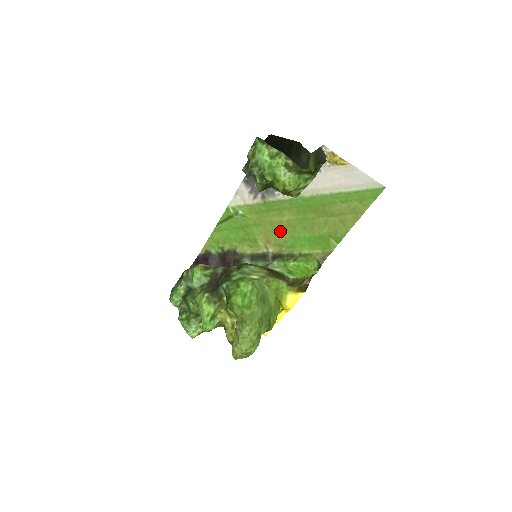
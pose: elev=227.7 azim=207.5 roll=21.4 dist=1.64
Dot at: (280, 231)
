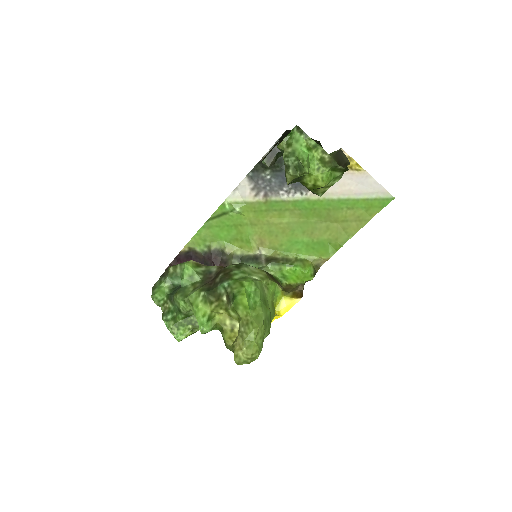
Dot at: (277, 233)
